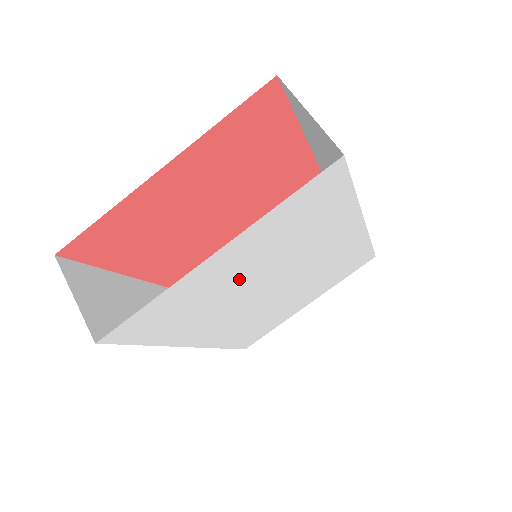
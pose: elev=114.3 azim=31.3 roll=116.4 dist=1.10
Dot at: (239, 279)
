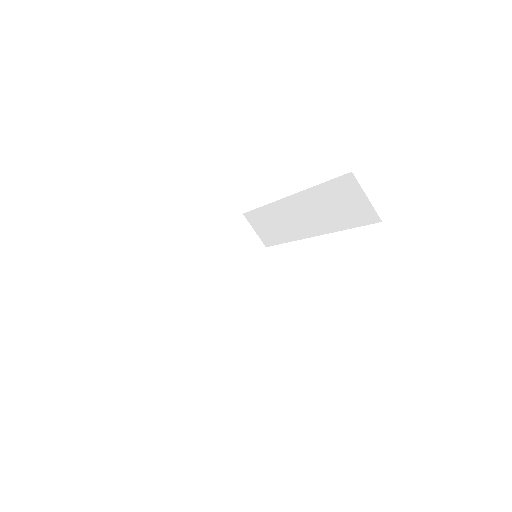
Dot at: occluded
